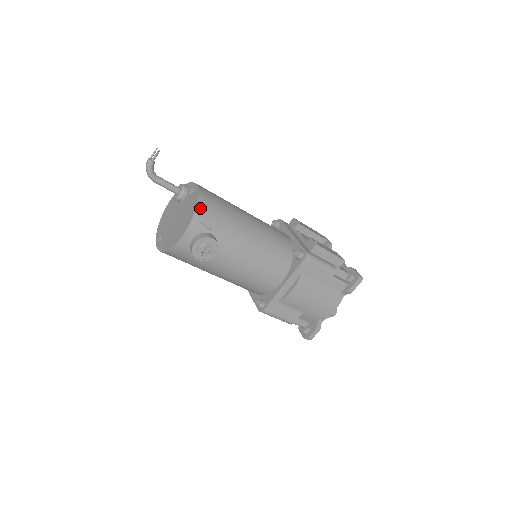
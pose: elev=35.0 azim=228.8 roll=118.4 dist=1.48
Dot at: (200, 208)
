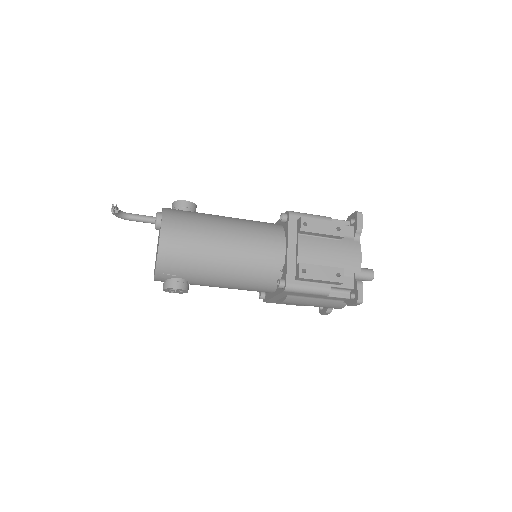
Dot at: (160, 263)
